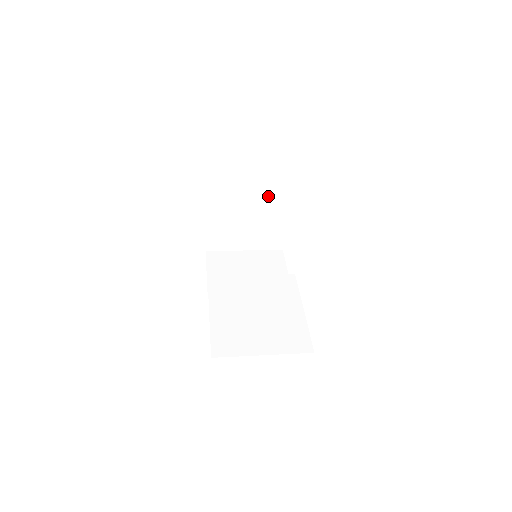
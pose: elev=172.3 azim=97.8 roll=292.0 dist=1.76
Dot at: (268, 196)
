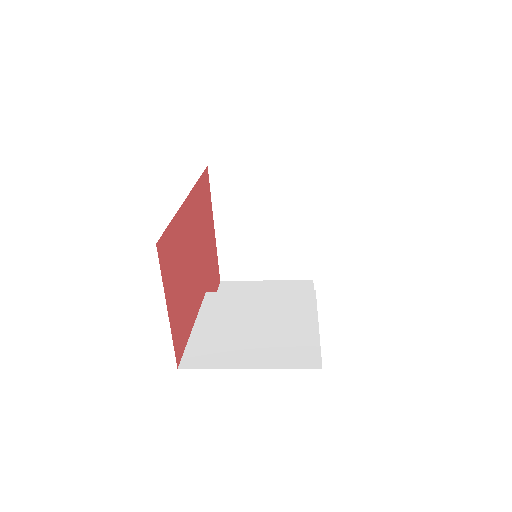
Dot at: (284, 204)
